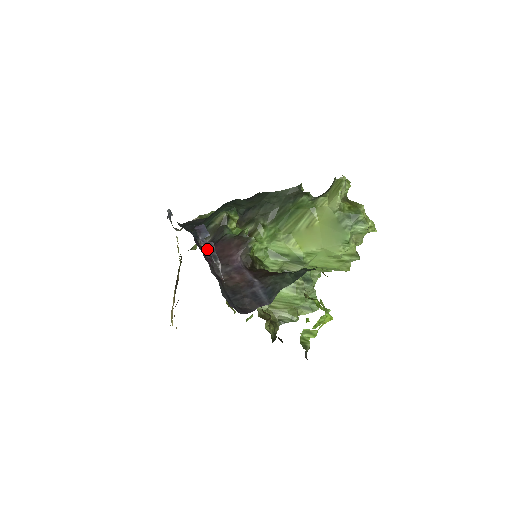
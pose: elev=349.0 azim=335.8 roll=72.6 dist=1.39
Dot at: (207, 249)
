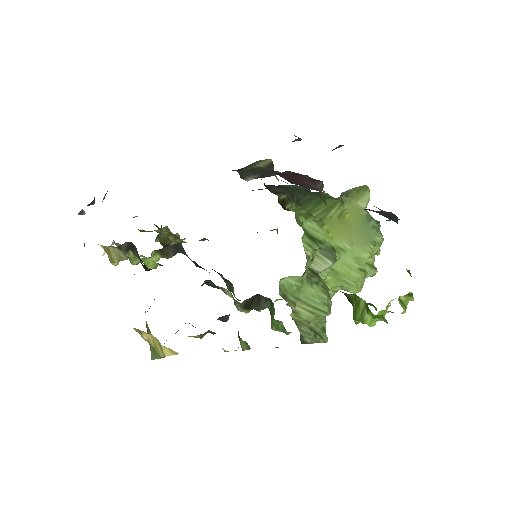
Dot at: occluded
